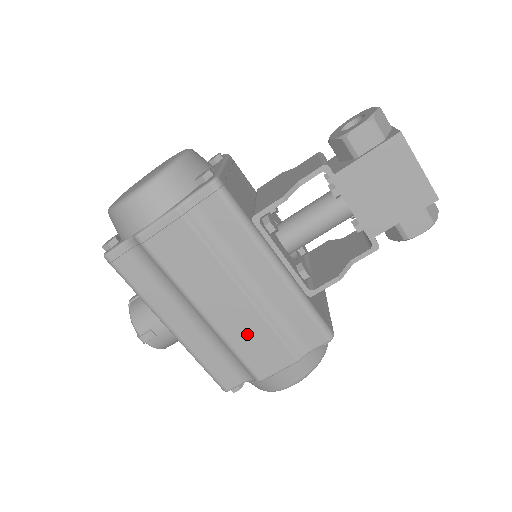
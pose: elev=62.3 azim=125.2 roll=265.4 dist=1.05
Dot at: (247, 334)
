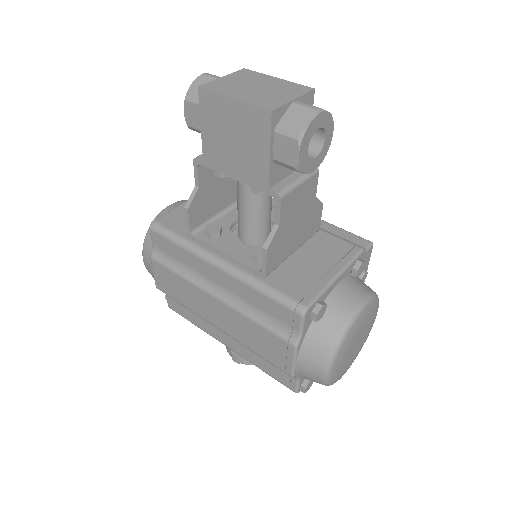
Dot at: (248, 334)
